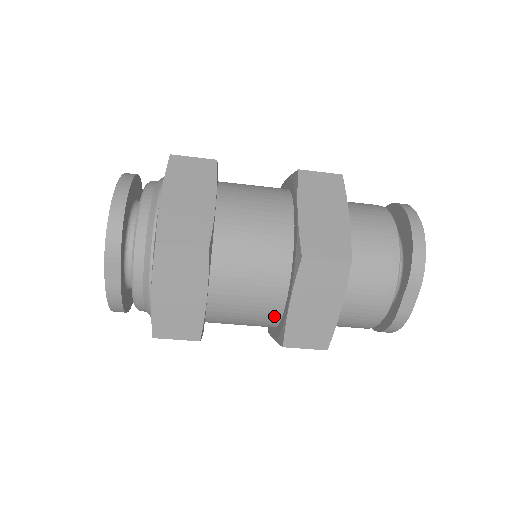
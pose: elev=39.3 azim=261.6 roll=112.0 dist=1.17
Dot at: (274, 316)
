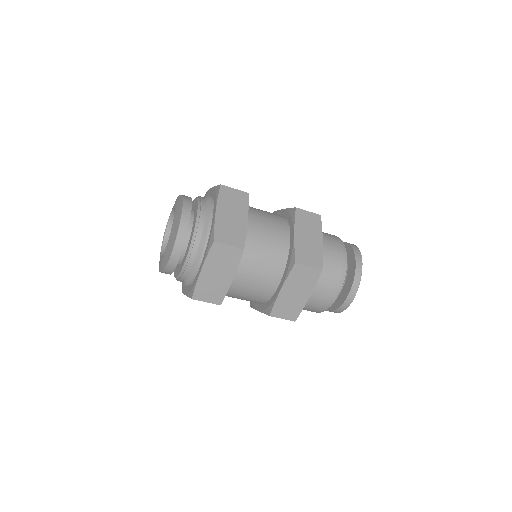
Dot at: occluded
